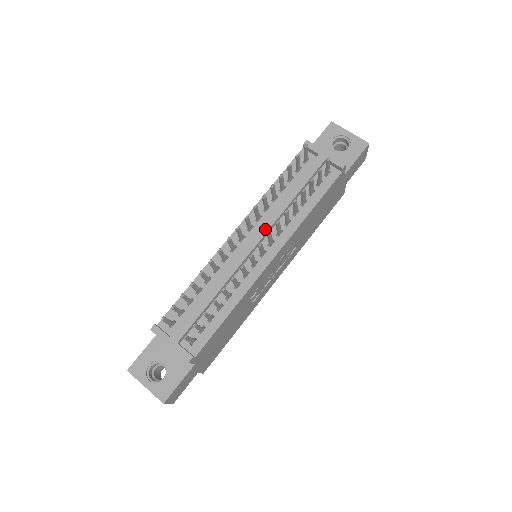
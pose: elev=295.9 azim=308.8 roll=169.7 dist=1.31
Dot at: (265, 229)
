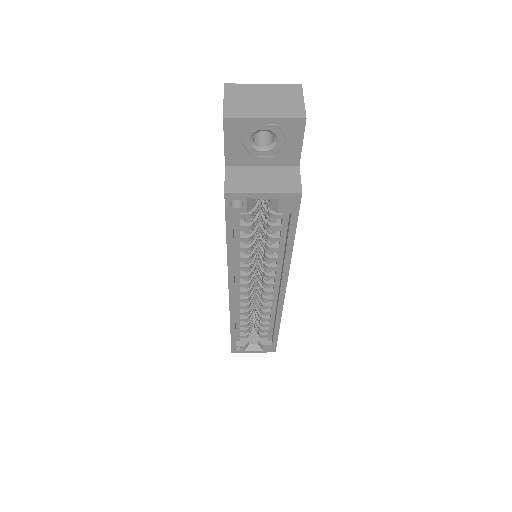
Dot at: occluded
